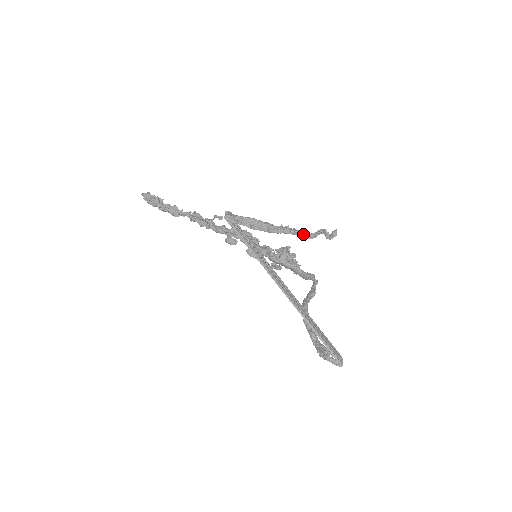
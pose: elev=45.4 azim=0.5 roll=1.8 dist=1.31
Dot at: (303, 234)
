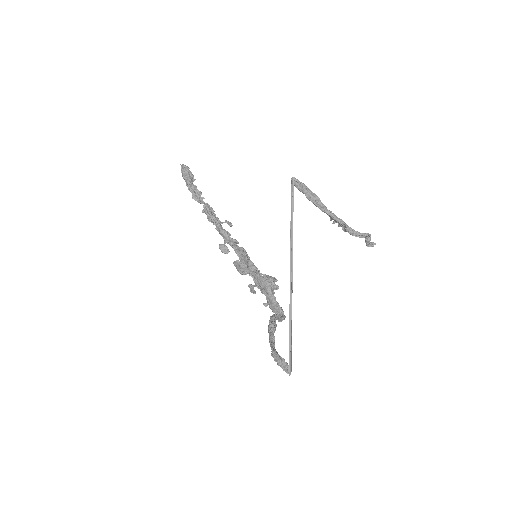
Dot at: (349, 227)
